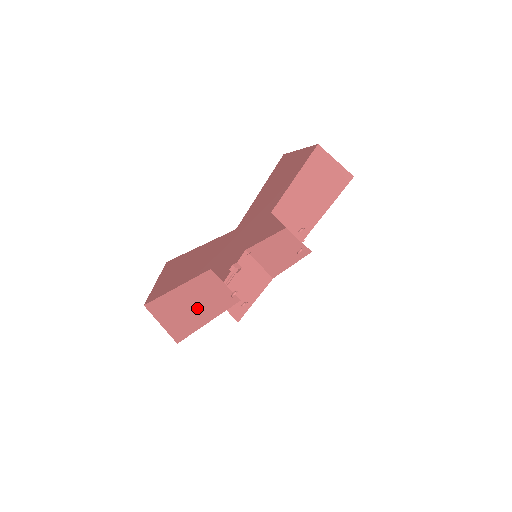
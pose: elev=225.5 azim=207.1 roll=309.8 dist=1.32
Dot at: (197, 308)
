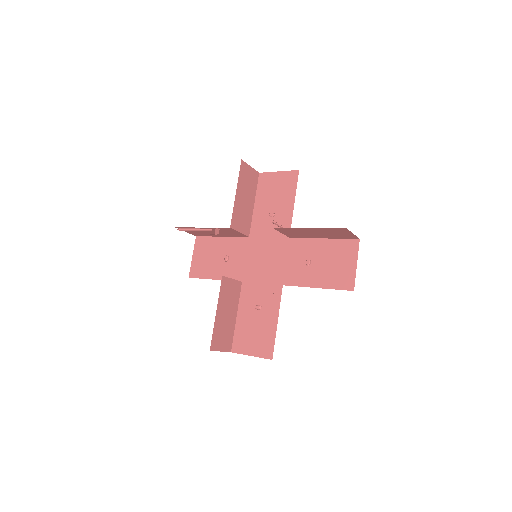
Dot at: (229, 318)
